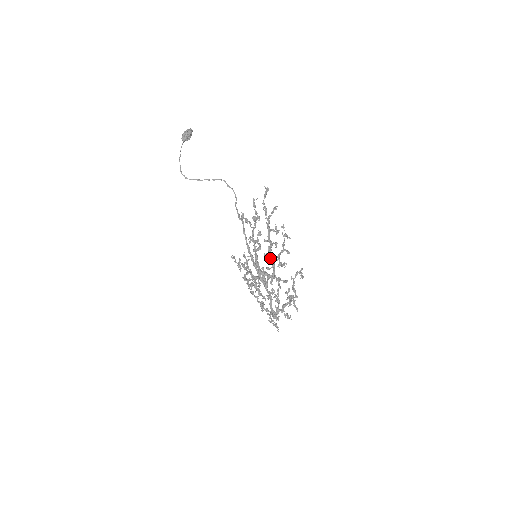
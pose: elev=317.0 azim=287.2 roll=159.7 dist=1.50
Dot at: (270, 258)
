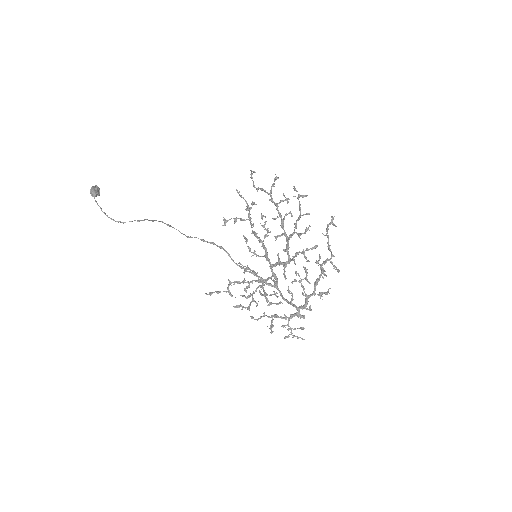
Dot at: (286, 235)
